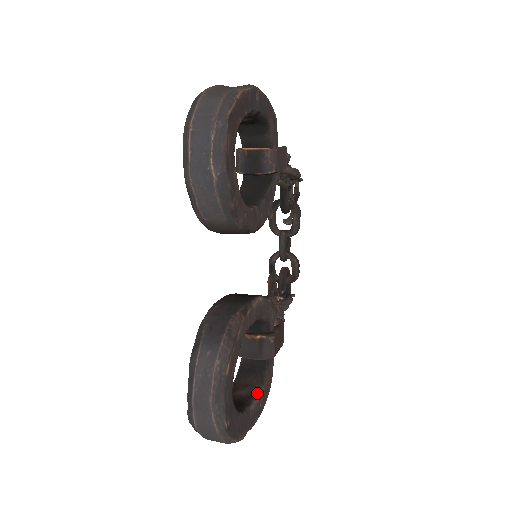
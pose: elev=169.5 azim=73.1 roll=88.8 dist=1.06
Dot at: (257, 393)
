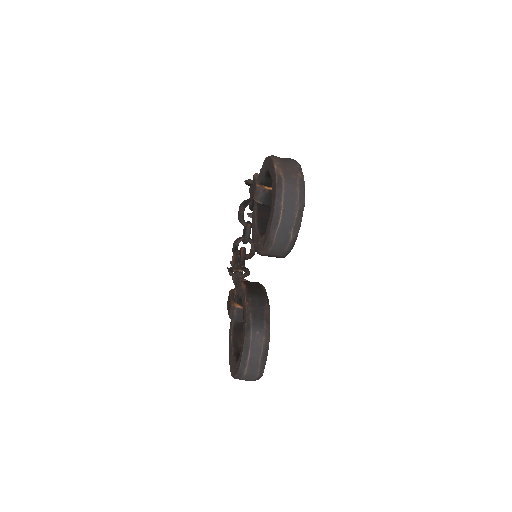
Dot at: occluded
